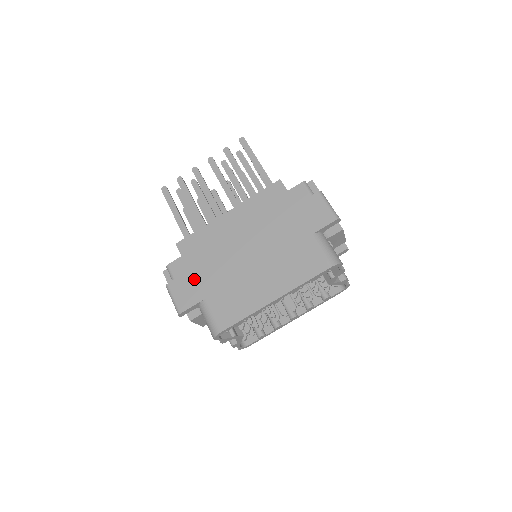
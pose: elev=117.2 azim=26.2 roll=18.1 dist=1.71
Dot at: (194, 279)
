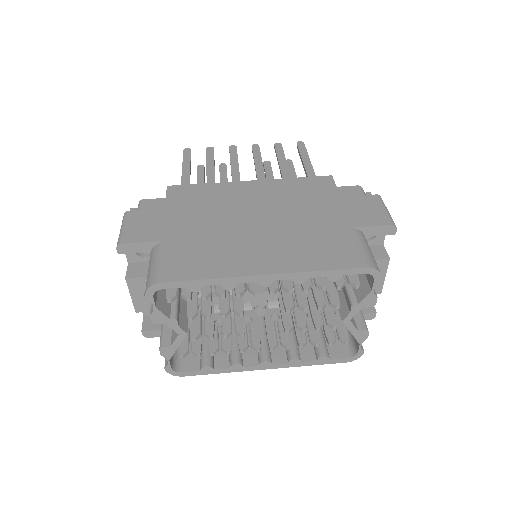
Dot at: (166, 218)
